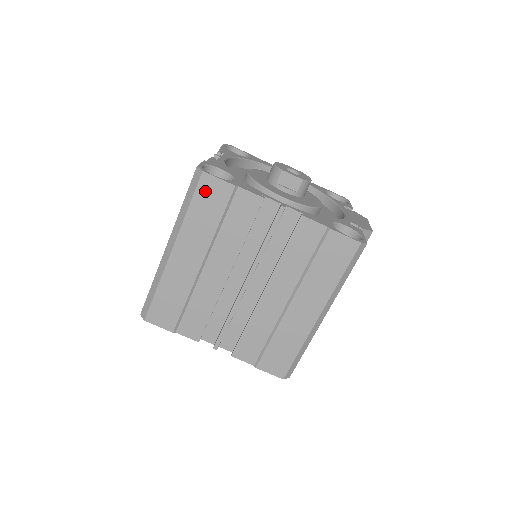
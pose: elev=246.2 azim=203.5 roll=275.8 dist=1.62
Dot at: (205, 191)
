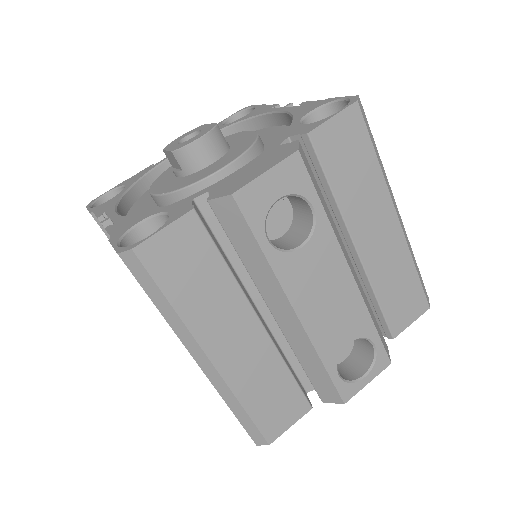
Dot at: occluded
